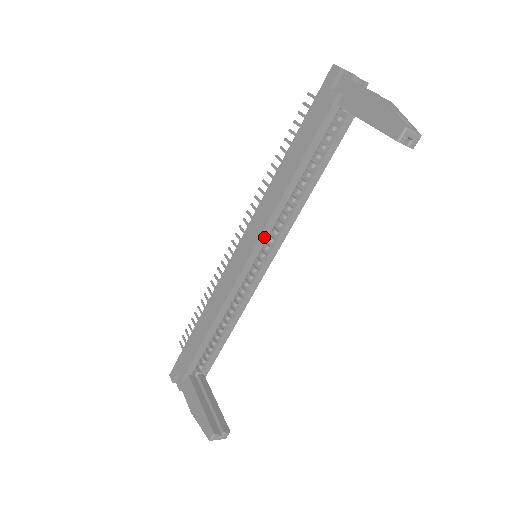
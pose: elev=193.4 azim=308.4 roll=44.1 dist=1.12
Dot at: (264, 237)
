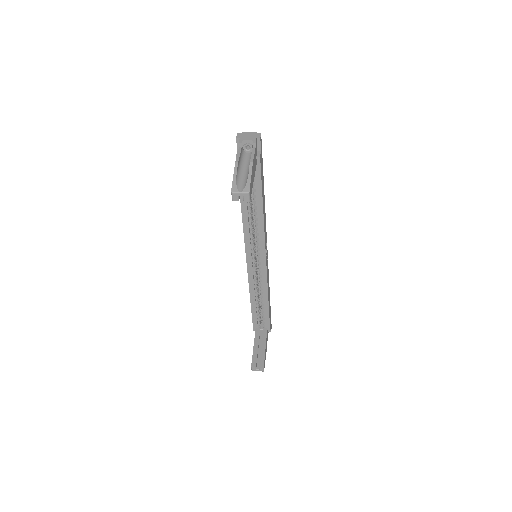
Dot at: (248, 246)
